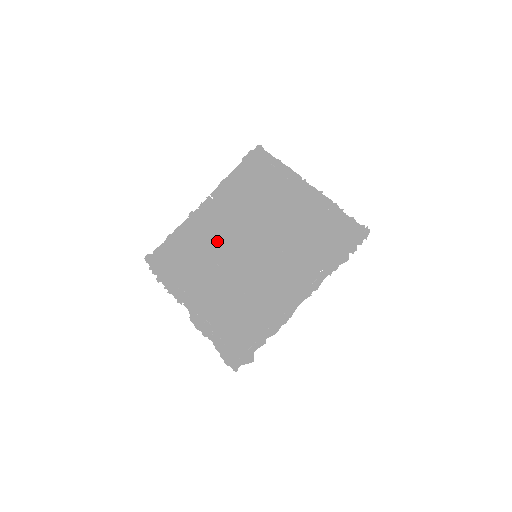
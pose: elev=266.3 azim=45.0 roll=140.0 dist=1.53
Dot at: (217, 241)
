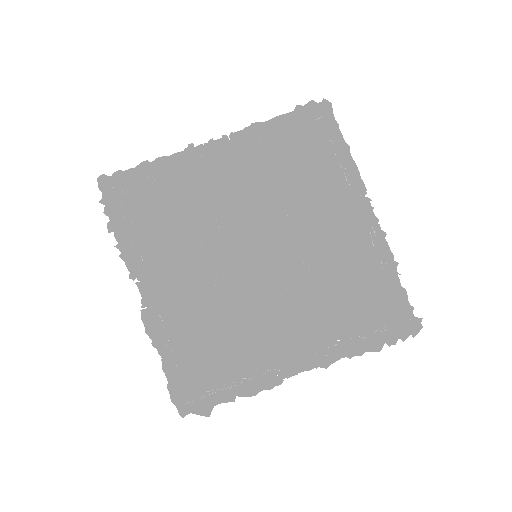
Dot at: (214, 213)
